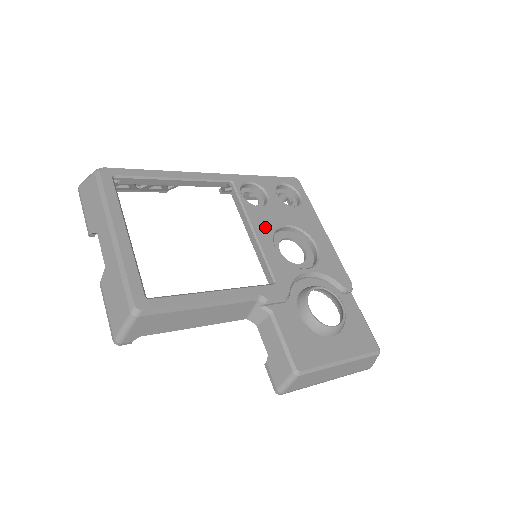
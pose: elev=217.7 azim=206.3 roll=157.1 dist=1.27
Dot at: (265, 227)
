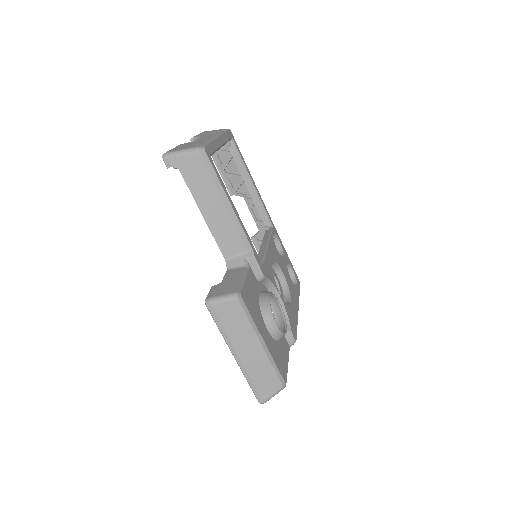
Dot at: (274, 254)
